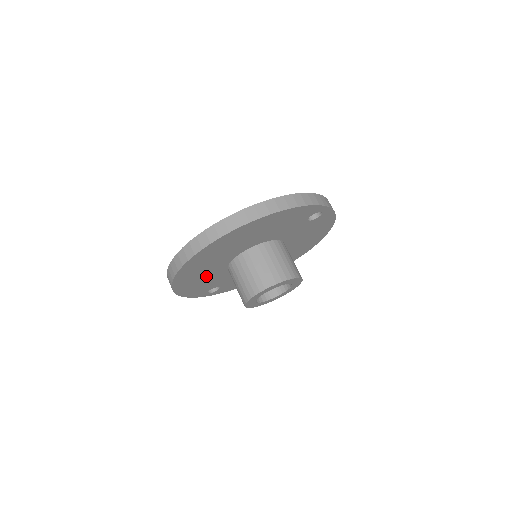
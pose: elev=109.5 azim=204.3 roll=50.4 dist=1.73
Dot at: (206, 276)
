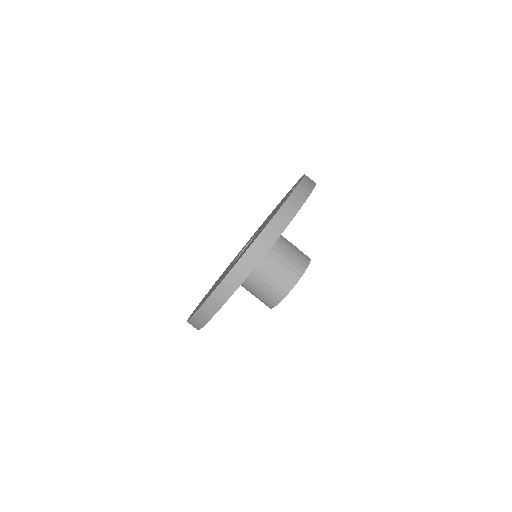
Dot at: occluded
